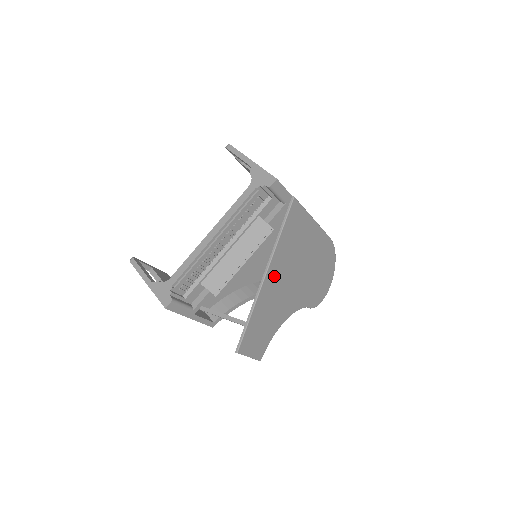
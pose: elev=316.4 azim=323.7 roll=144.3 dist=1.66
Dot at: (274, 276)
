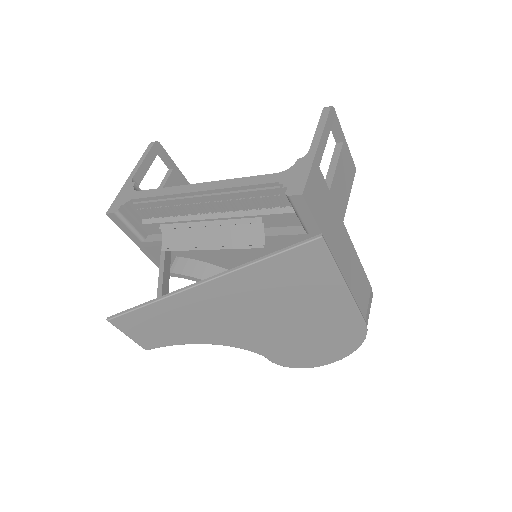
Dot at: (220, 293)
